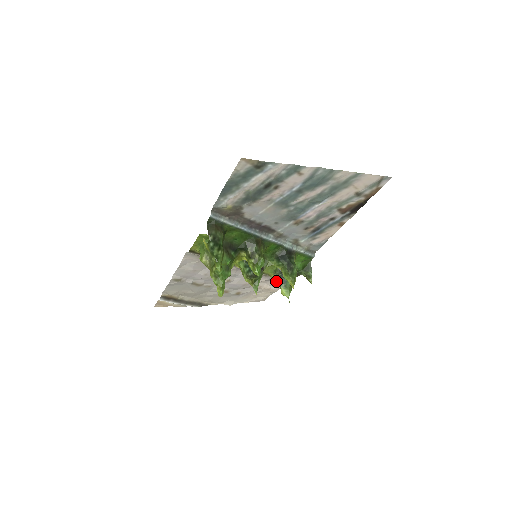
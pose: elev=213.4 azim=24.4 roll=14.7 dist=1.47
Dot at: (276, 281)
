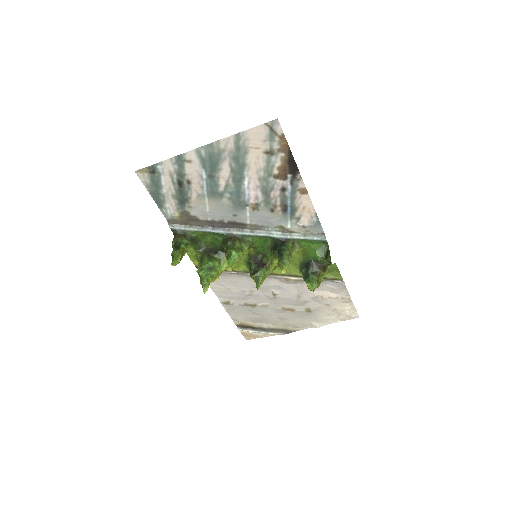
Dot at: occluded
